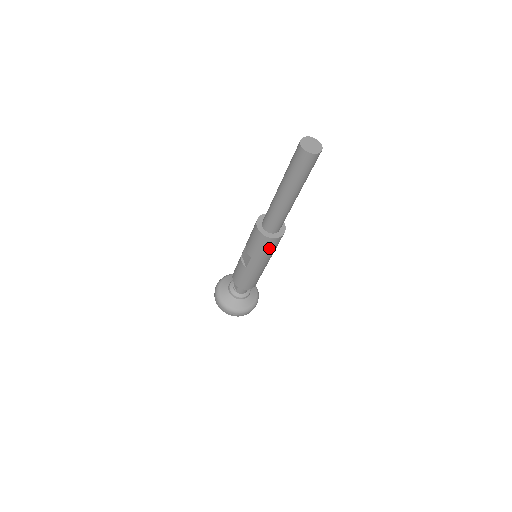
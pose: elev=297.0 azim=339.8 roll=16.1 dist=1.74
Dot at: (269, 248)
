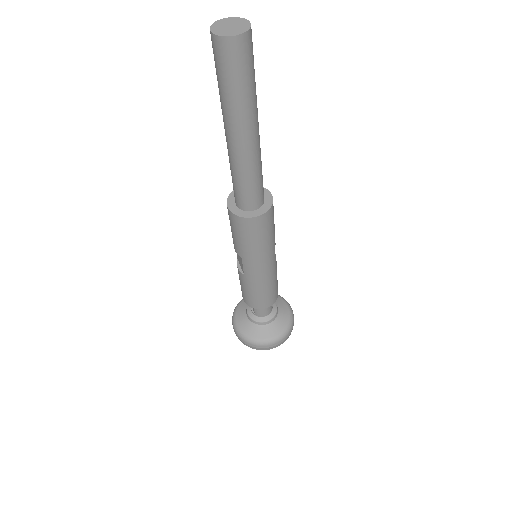
Dot at: (256, 236)
